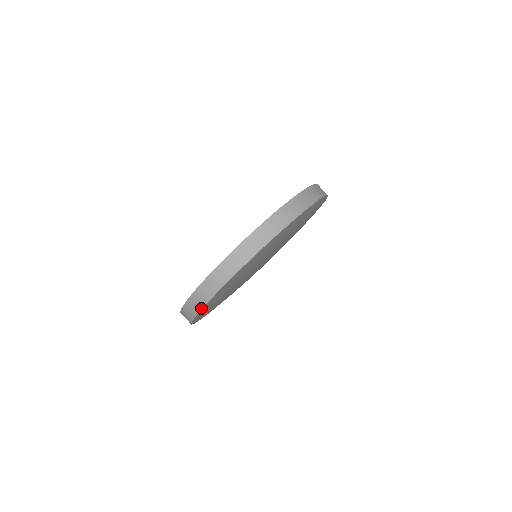
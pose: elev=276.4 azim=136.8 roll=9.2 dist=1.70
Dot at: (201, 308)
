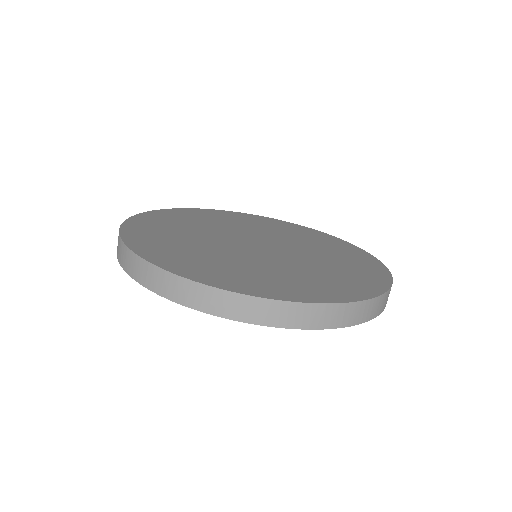
Dot at: (147, 287)
